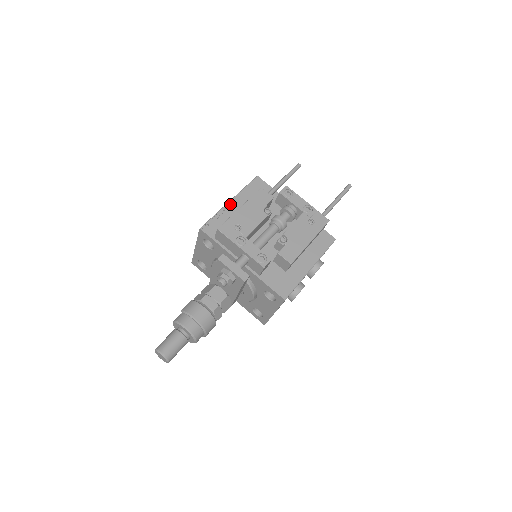
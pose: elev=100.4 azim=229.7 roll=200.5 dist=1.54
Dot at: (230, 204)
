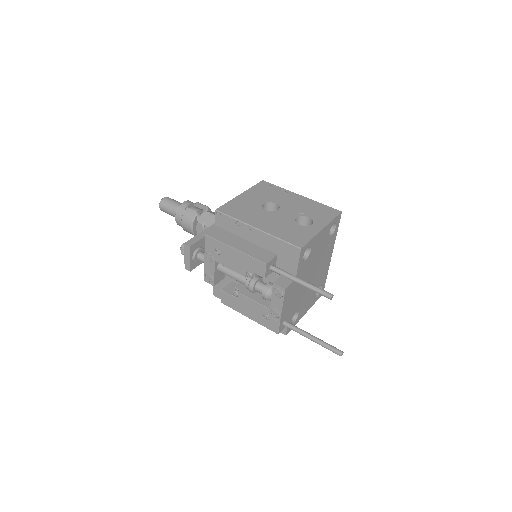
Dot at: (253, 230)
